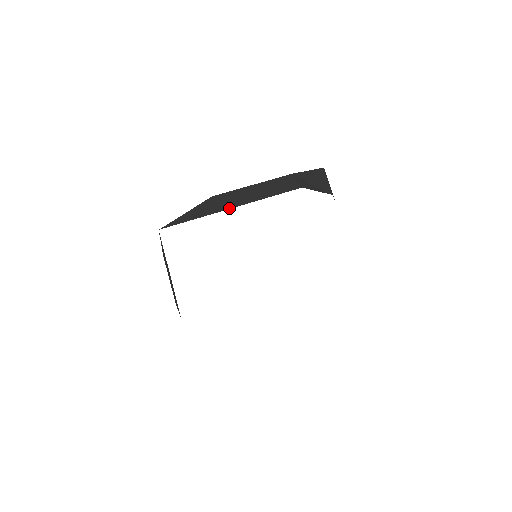
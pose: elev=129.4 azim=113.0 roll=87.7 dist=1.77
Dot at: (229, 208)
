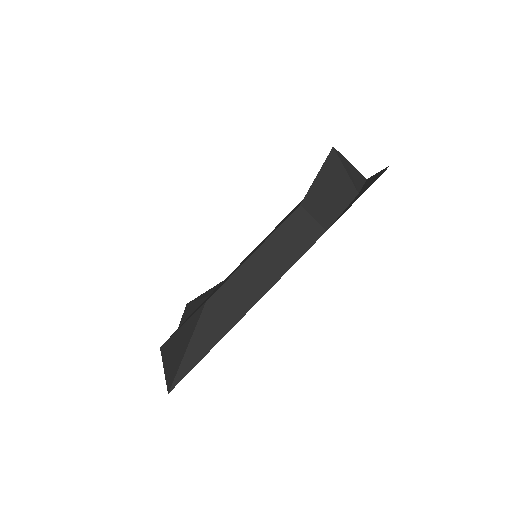
Dot at: (242, 316)
